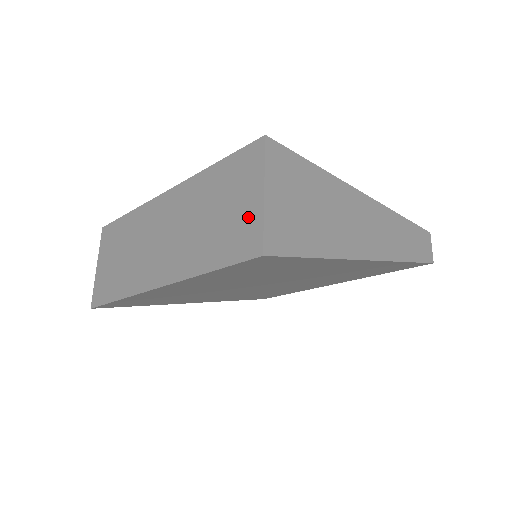
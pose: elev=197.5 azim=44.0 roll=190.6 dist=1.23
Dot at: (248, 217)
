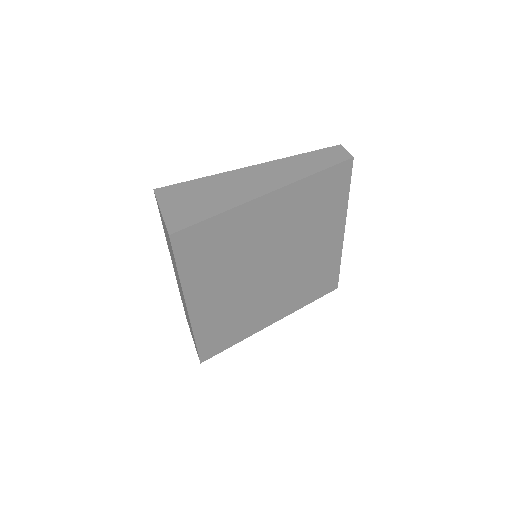
Dot at: (165, 228)
